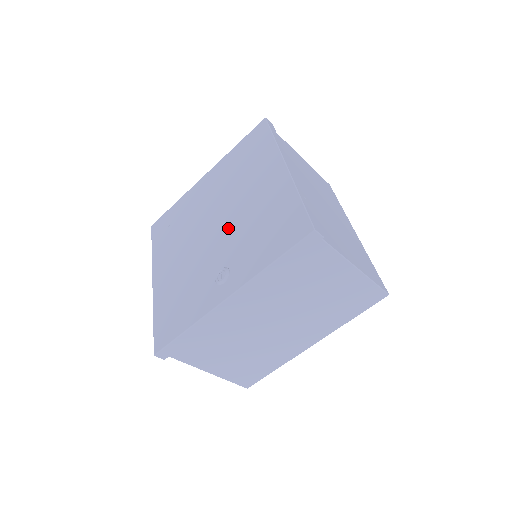
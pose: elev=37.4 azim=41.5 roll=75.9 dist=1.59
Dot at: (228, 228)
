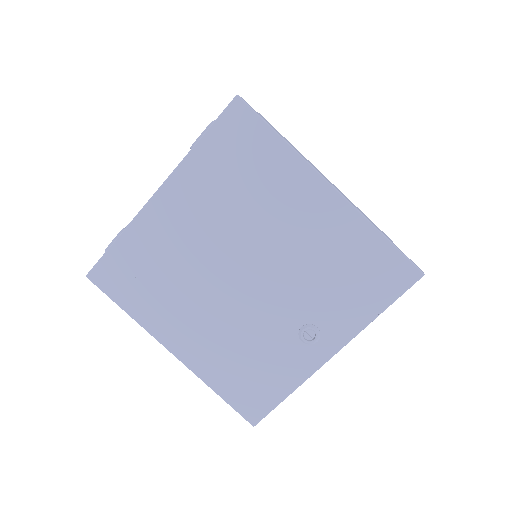
Dot at: (278, 276)
